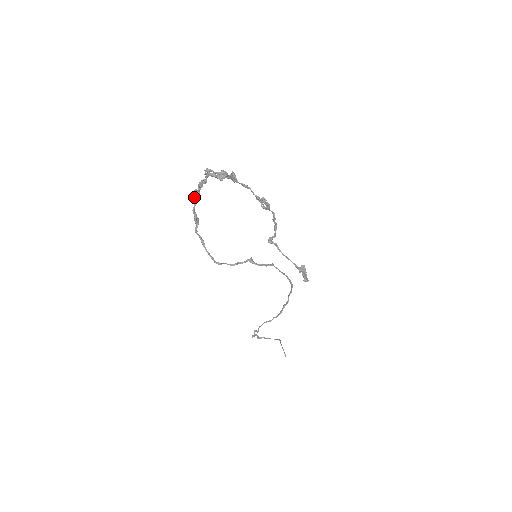
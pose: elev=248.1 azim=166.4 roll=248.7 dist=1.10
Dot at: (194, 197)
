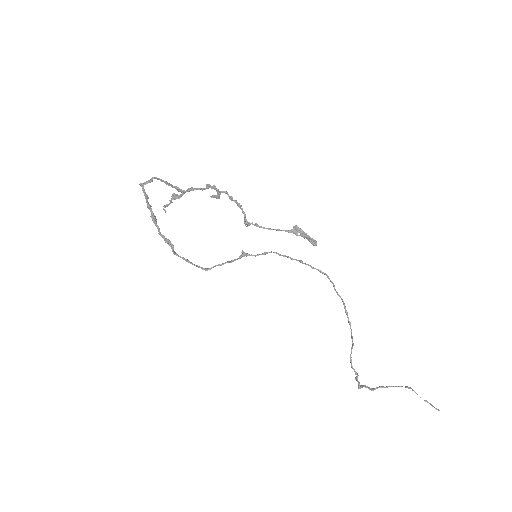
Dot at: (154, 223)
